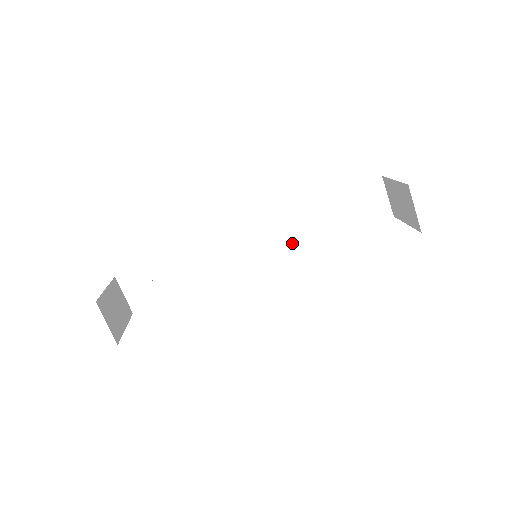
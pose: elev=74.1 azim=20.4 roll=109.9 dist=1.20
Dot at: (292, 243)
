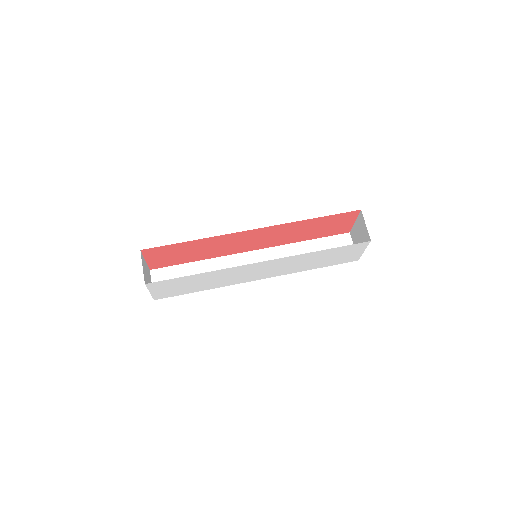
Dot at: occluded
